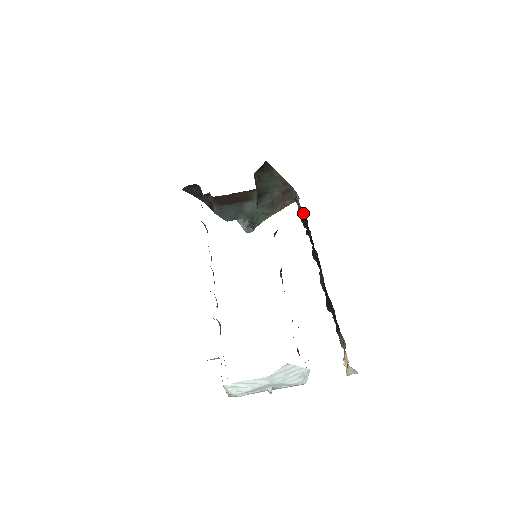
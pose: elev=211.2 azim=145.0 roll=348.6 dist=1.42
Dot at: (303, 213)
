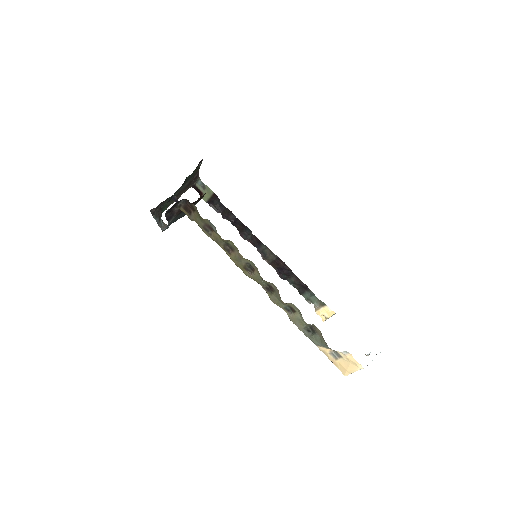
Dot at: (218, 199)
